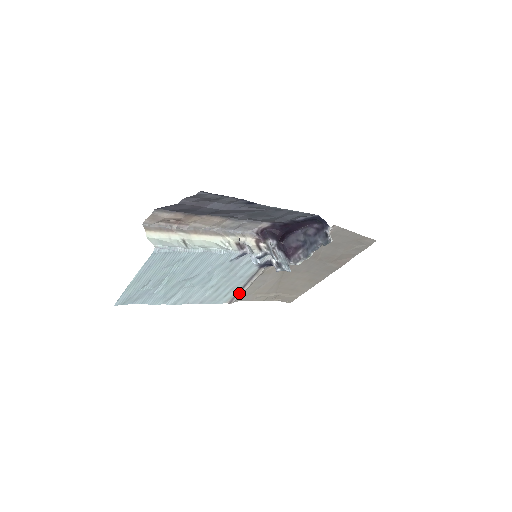
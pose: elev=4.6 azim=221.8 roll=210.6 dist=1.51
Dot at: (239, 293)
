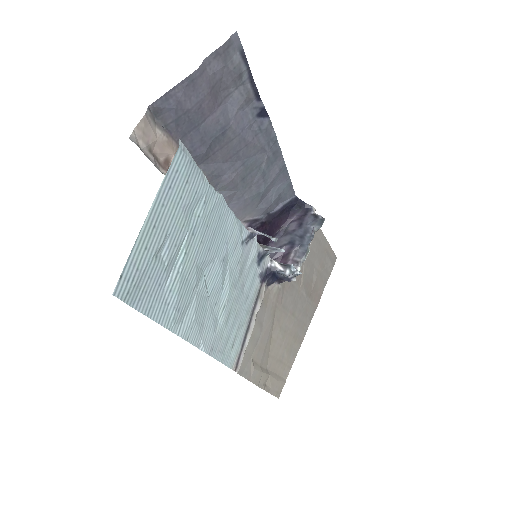
Dot at: (244, 343)
